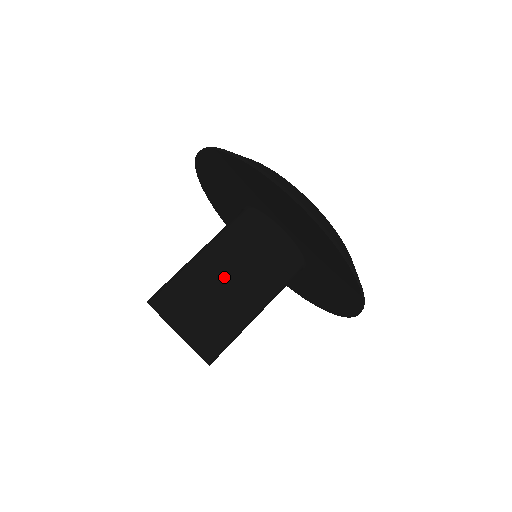
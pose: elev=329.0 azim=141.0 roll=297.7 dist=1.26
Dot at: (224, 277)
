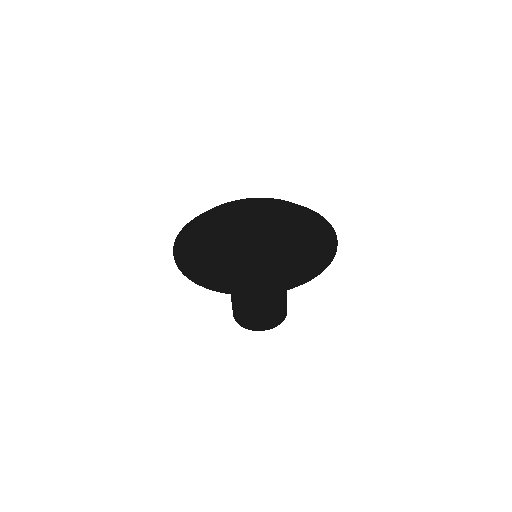
Dot at: (276, 295)
